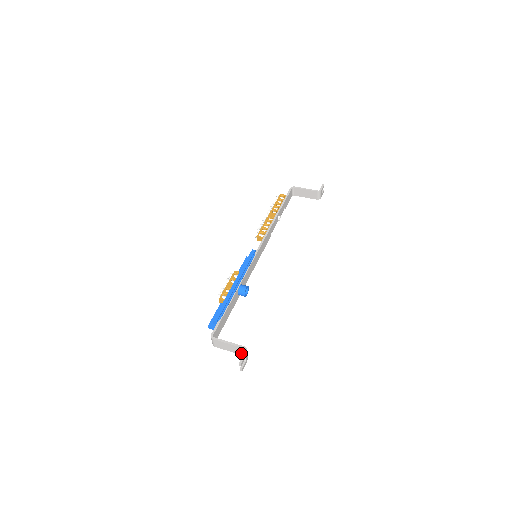
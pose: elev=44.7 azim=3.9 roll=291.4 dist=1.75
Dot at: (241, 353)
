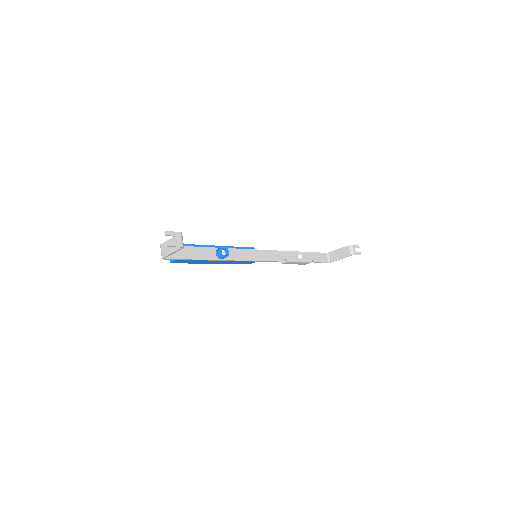
Dot at: occluded
